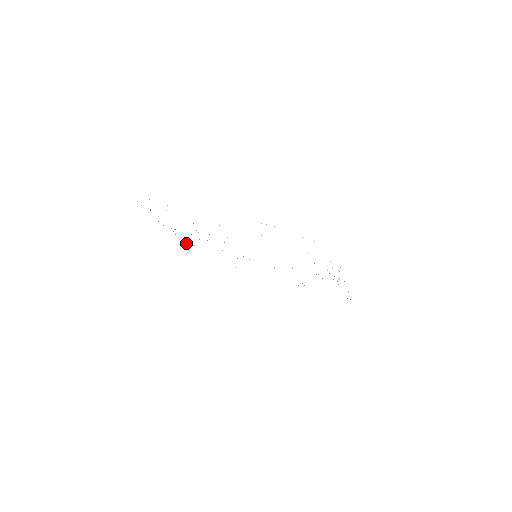
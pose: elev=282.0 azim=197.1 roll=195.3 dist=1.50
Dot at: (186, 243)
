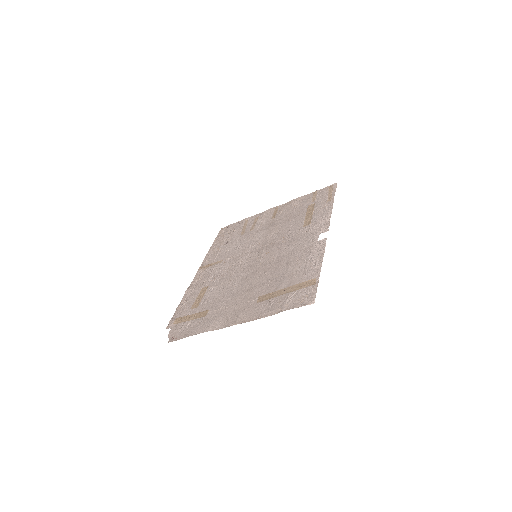
Dot at: (200, 266)
